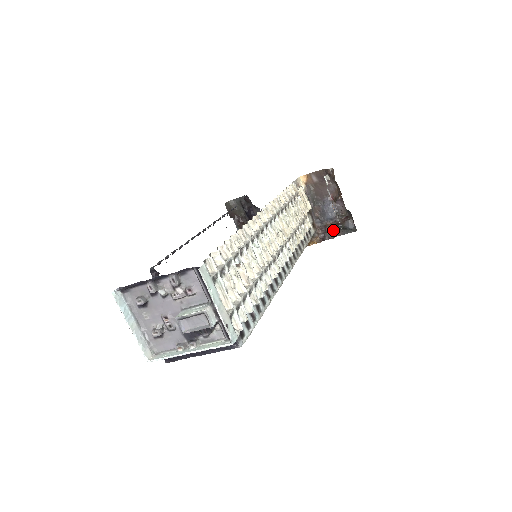
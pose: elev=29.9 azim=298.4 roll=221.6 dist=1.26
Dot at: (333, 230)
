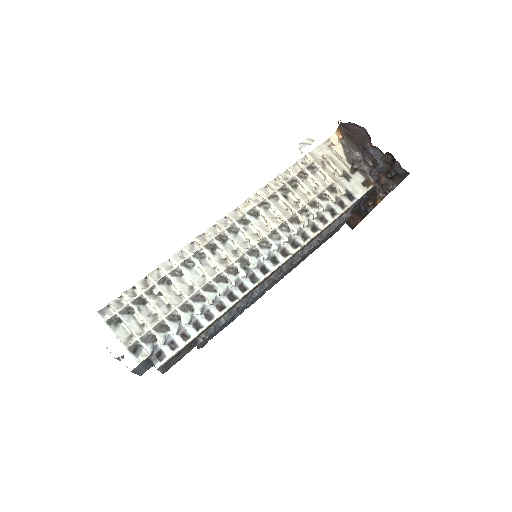
Dot at: (390, 180)
